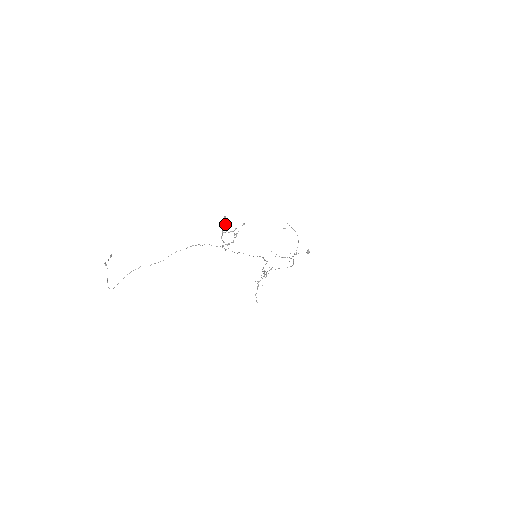
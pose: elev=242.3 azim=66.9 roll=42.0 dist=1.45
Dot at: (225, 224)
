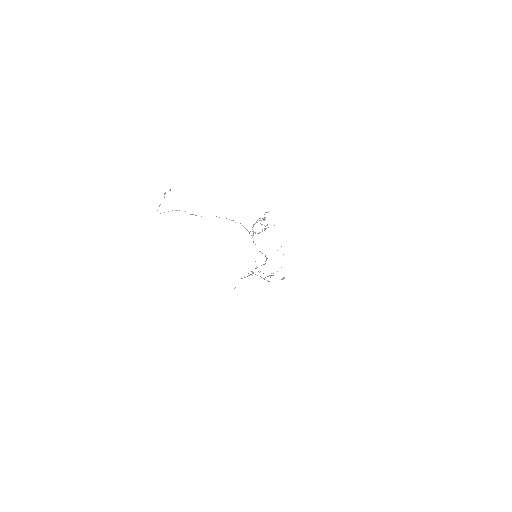
Dot at: occluded
